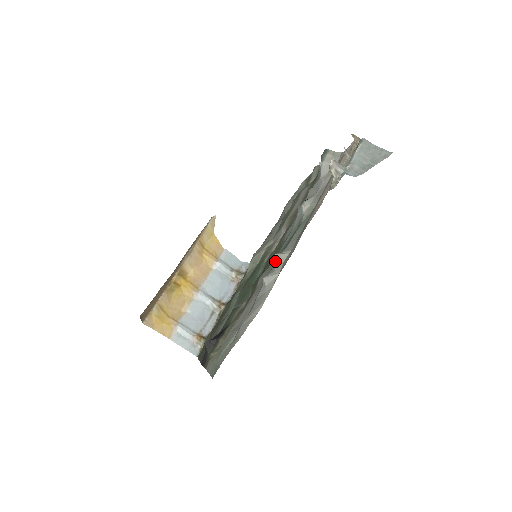
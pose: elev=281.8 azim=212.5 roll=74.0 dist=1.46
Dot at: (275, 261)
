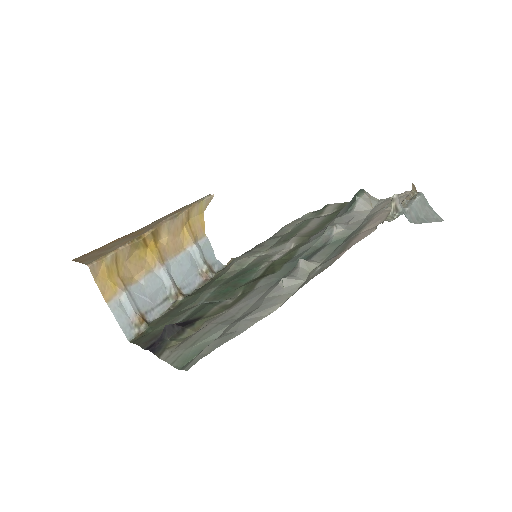
Dot at: (298, 266)
